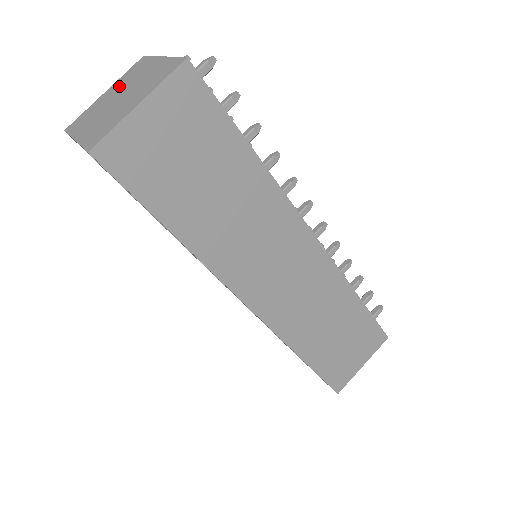
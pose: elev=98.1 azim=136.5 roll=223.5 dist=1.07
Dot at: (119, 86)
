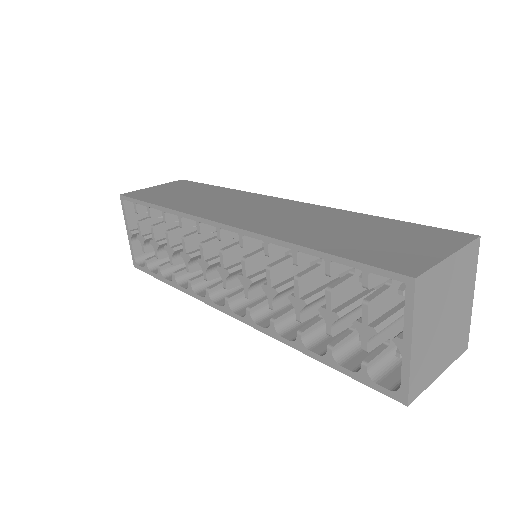
Dot at: occluded
